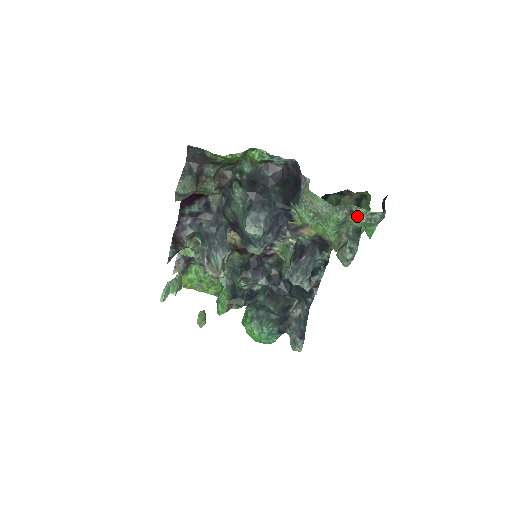
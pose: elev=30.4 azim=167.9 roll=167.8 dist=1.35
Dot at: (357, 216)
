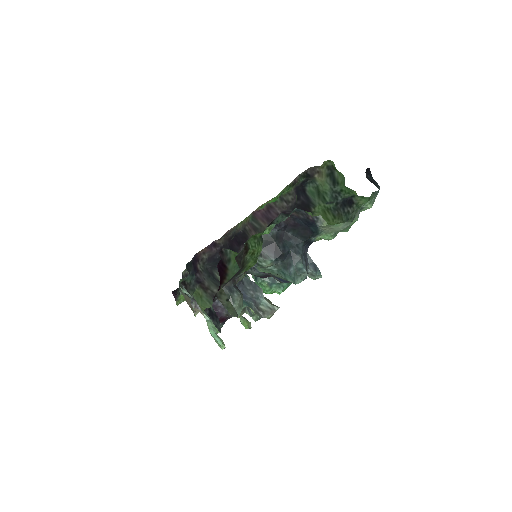
Dot at: (366, 208)
